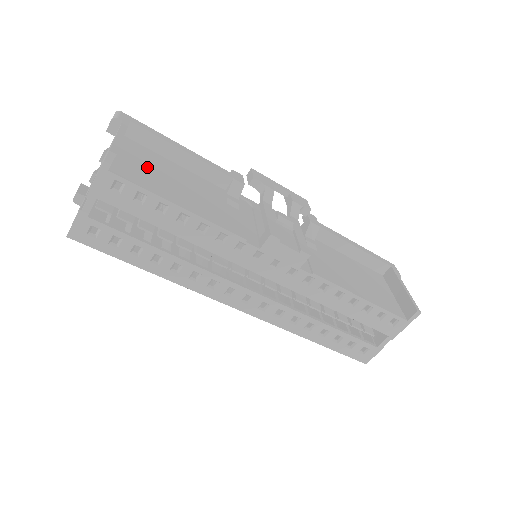
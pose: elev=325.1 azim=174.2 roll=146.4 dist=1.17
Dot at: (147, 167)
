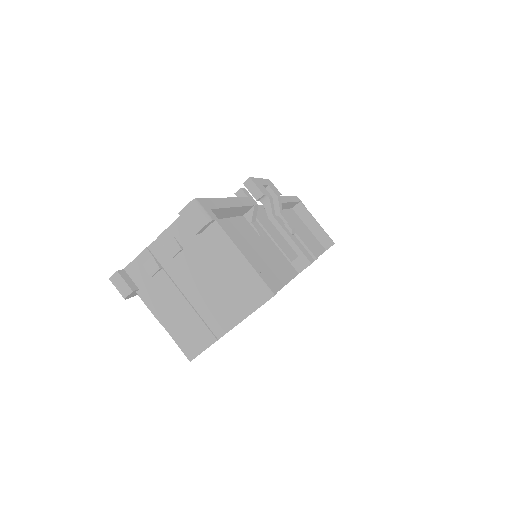
Dot at: occluded
